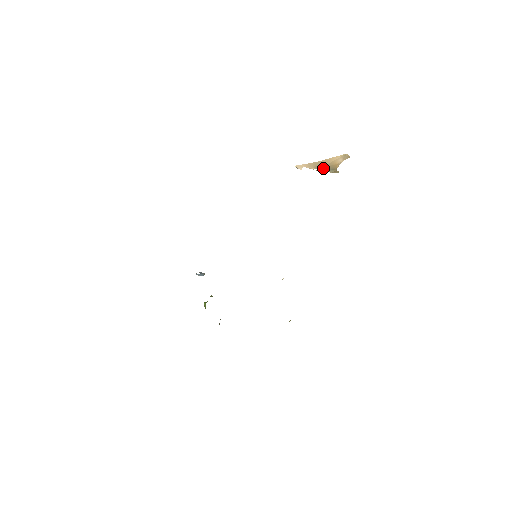
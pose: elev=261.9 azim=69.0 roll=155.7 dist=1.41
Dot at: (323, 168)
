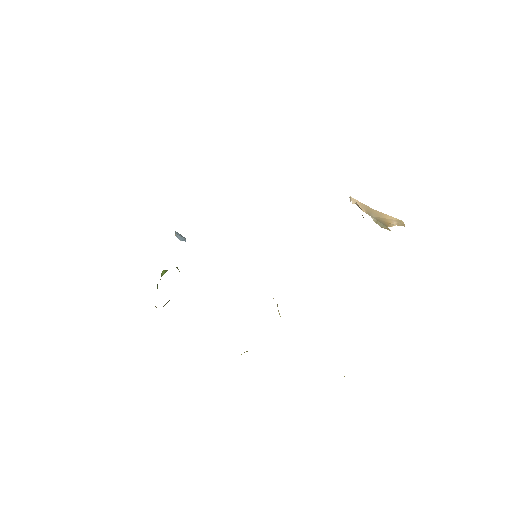
Dot at: (374, 218)
